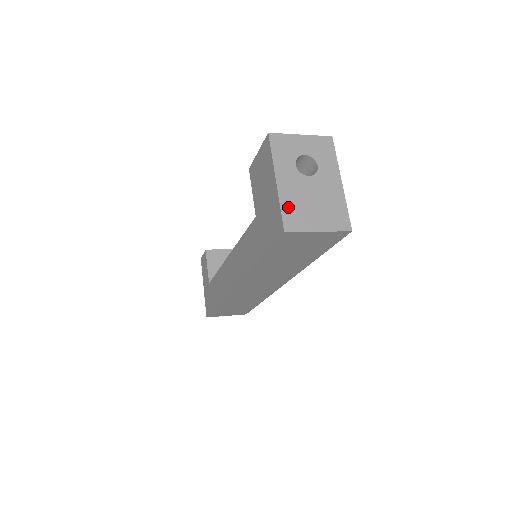
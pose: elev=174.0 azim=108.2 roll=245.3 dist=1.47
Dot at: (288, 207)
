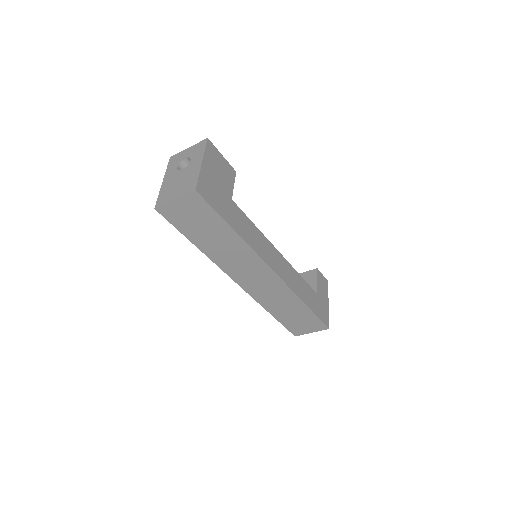
Dot at: (163, 193)
